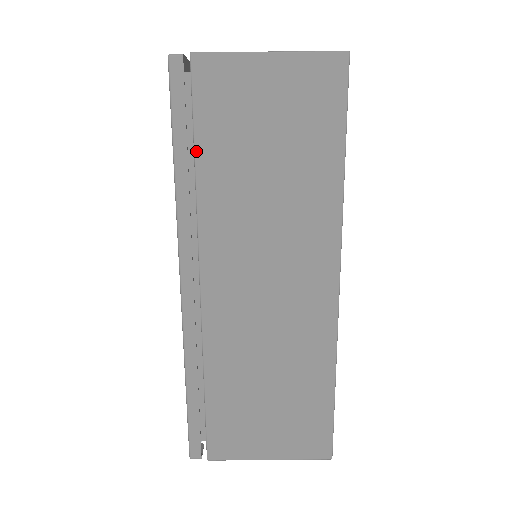
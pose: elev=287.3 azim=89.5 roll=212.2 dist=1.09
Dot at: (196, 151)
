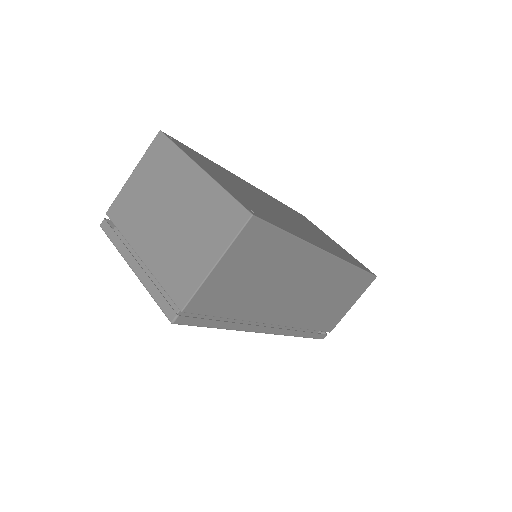
Dot at: (226, 317)
